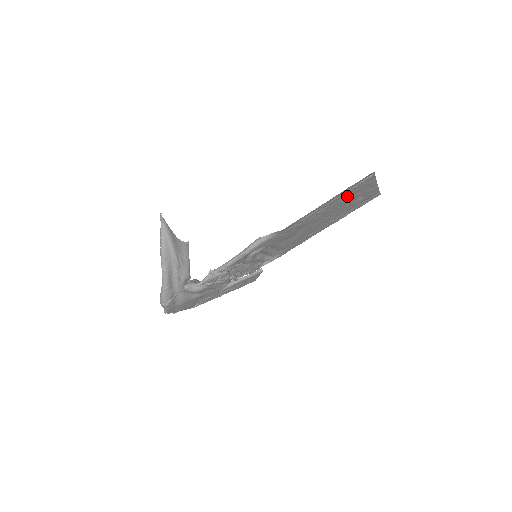
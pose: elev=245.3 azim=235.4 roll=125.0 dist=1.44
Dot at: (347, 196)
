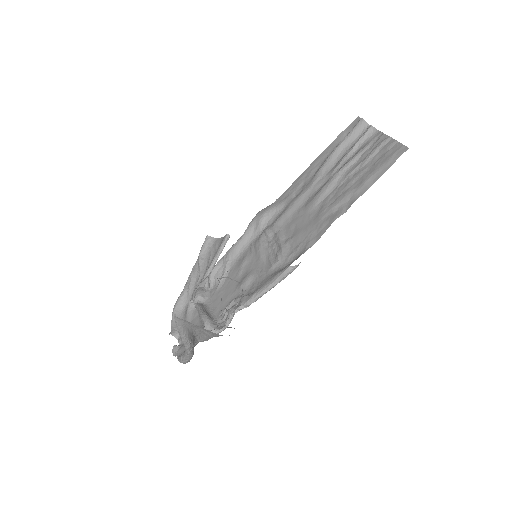
Dot at: (367, 173)
